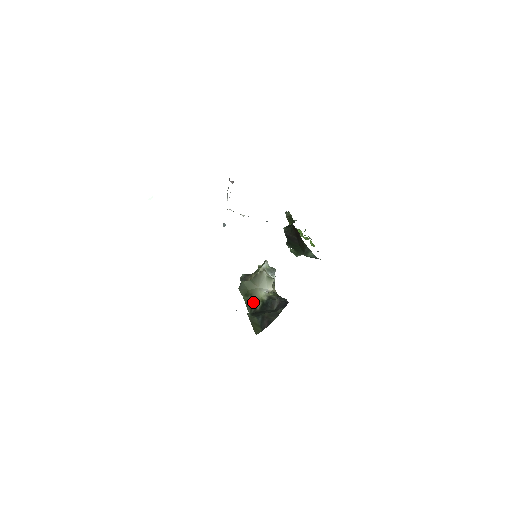
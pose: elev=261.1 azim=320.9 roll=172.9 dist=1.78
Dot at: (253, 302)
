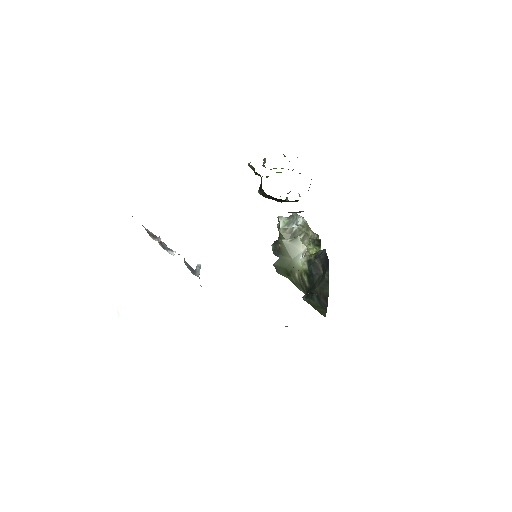
Dot at: (299, 279)
